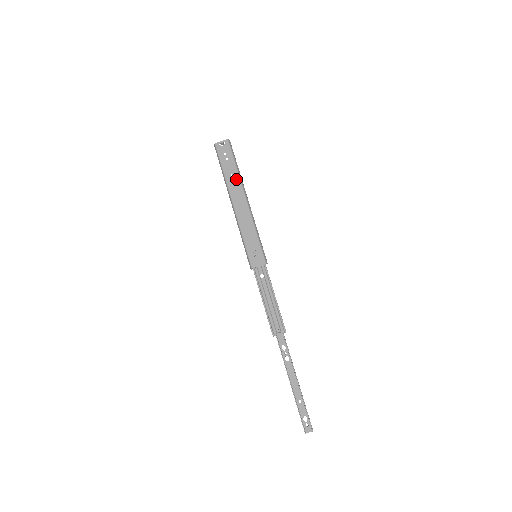
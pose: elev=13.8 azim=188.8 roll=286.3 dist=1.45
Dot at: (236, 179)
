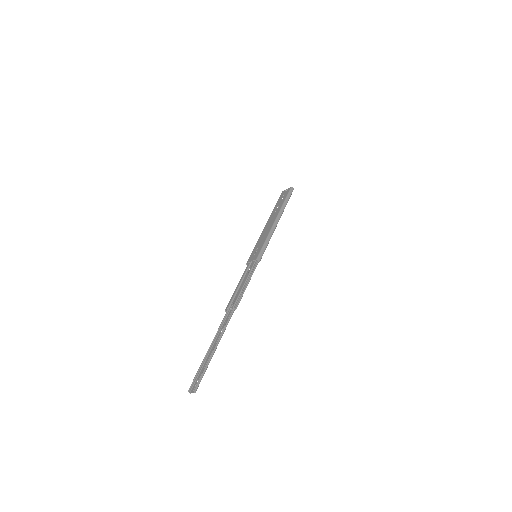
Dot at: (279, 209)
